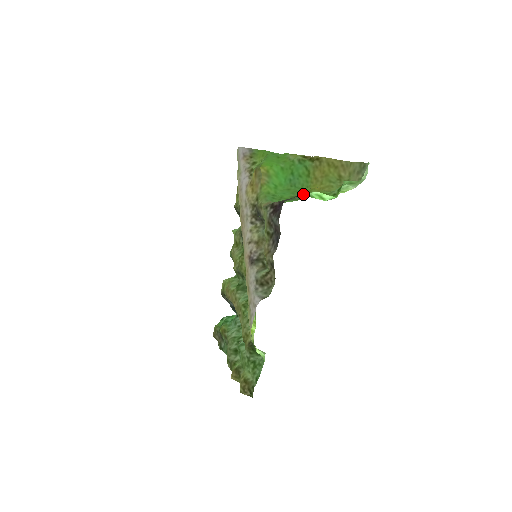
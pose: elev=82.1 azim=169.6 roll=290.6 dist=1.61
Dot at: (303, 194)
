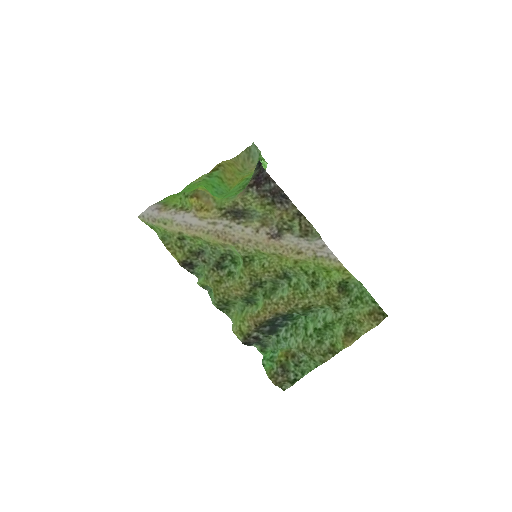
Dot at: (257, 167)
